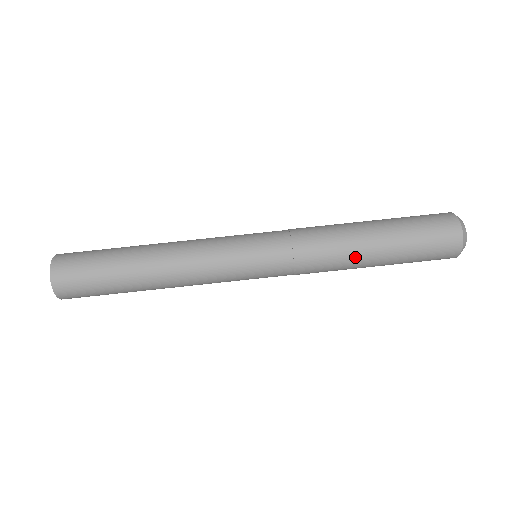
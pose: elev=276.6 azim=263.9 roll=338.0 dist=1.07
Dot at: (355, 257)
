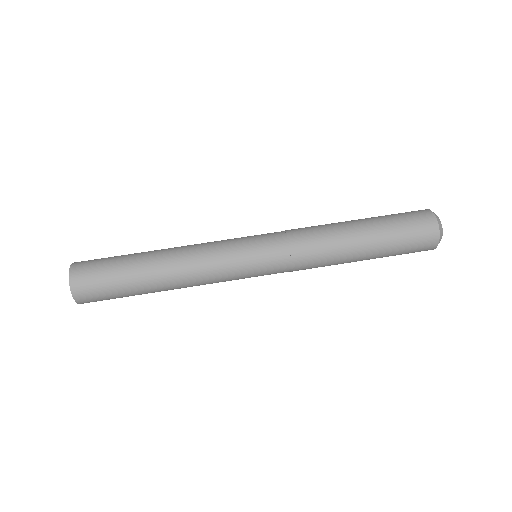
Dot at: (341, 229)
